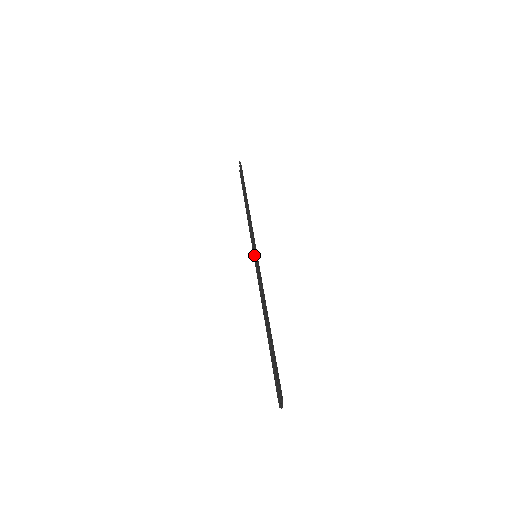
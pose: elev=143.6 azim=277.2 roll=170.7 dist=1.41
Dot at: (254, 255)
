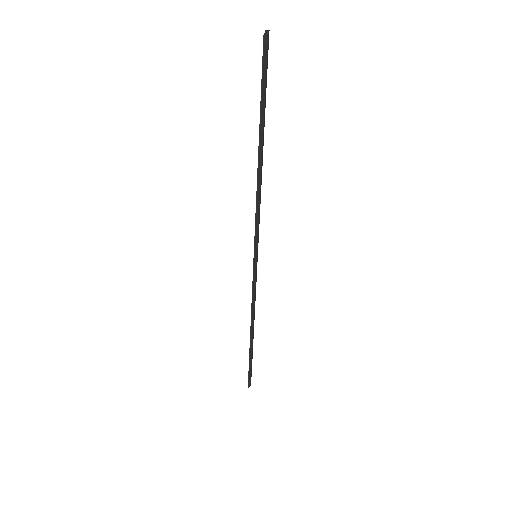
Dot at: occluded
